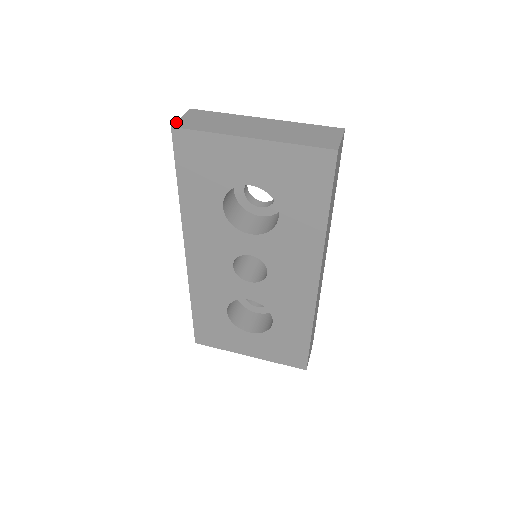
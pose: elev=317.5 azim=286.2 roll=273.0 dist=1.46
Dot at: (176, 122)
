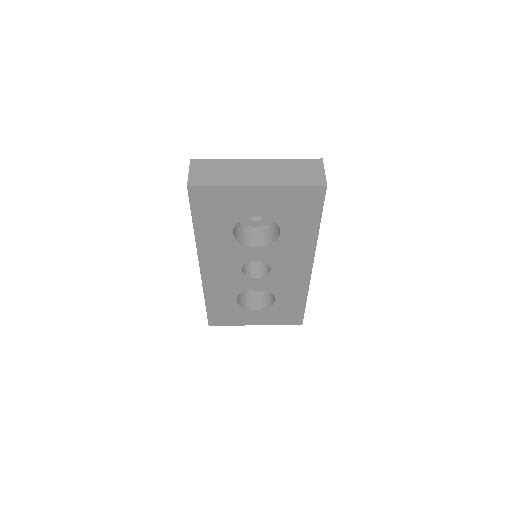
Dot at: (188, 179)
